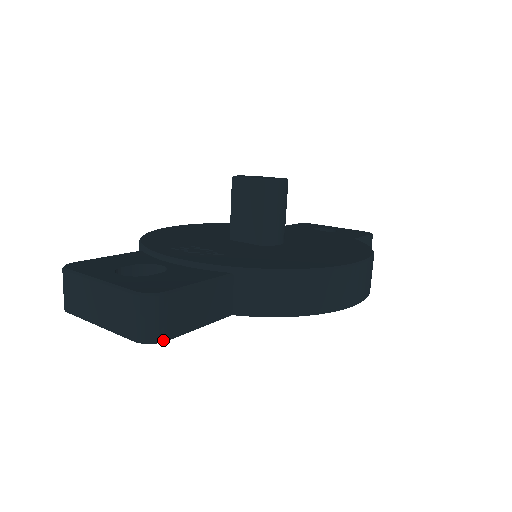
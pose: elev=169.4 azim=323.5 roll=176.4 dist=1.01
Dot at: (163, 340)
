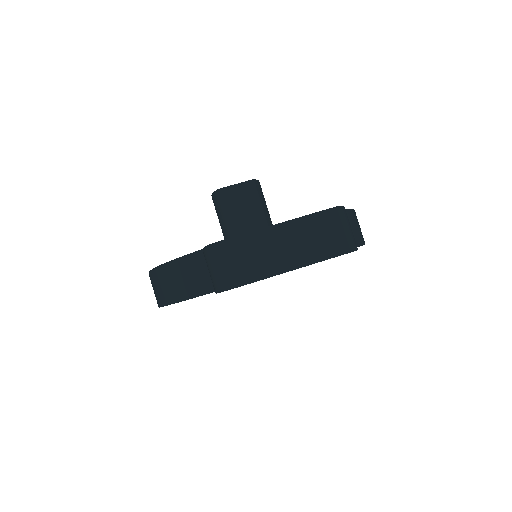
Dot at: (357, 248)
